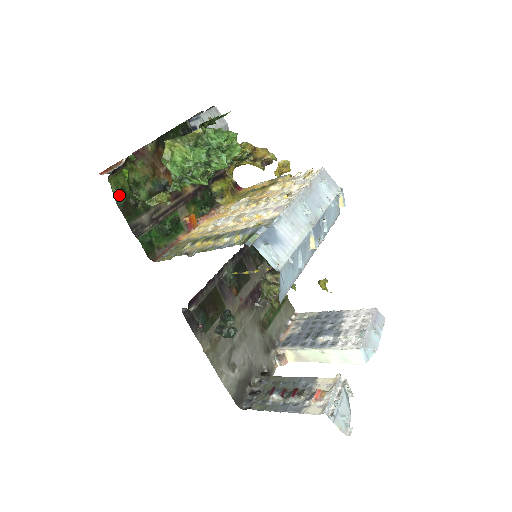
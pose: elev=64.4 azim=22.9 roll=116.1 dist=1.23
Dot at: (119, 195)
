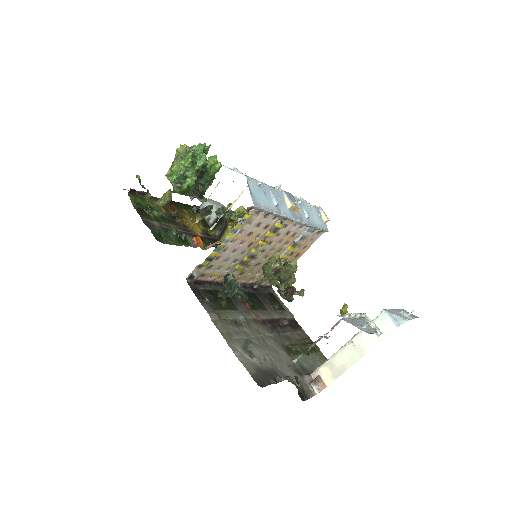
Dot at: (136, 204)
